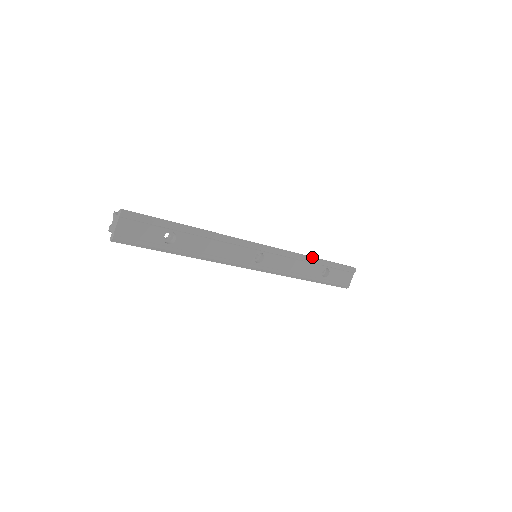
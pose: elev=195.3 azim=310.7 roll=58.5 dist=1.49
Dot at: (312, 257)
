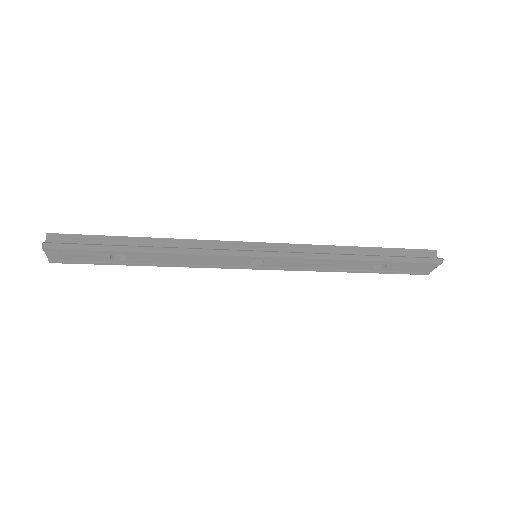
Dot at: (352, 256)
